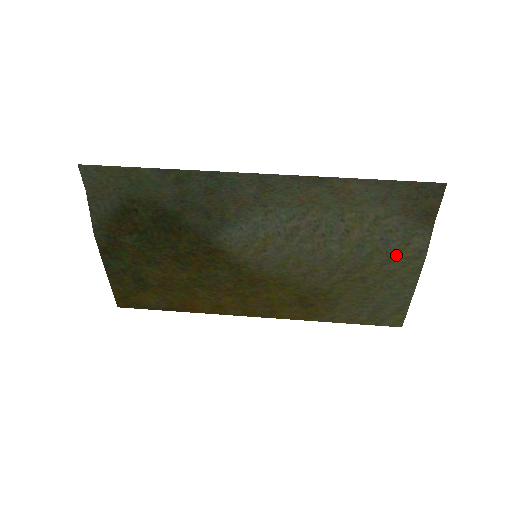
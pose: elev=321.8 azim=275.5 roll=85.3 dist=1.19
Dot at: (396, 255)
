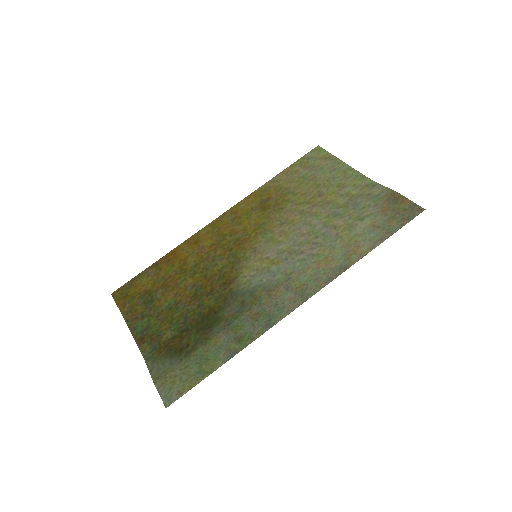
Dot at: (356, 195)
